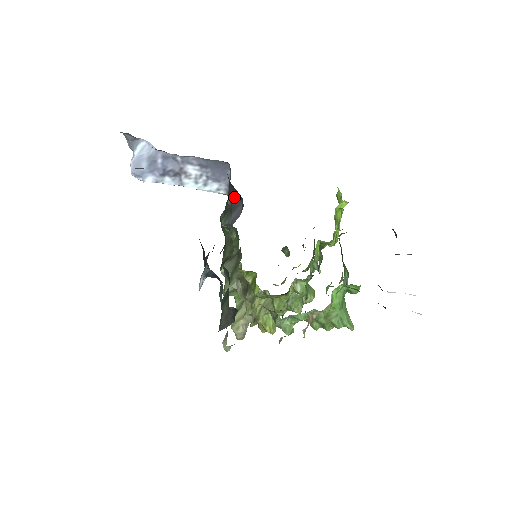
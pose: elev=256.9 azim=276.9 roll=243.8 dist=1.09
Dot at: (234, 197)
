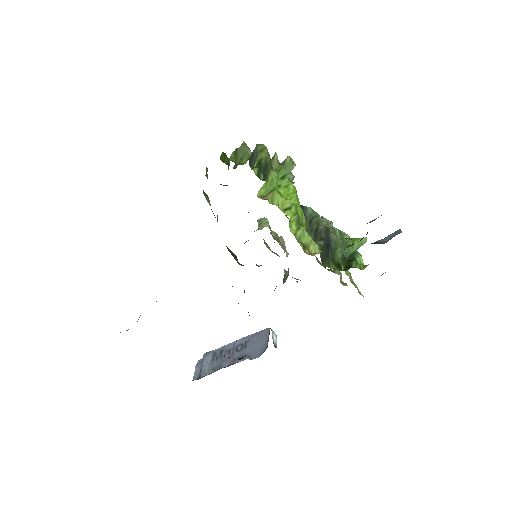
Dot at: occluded
